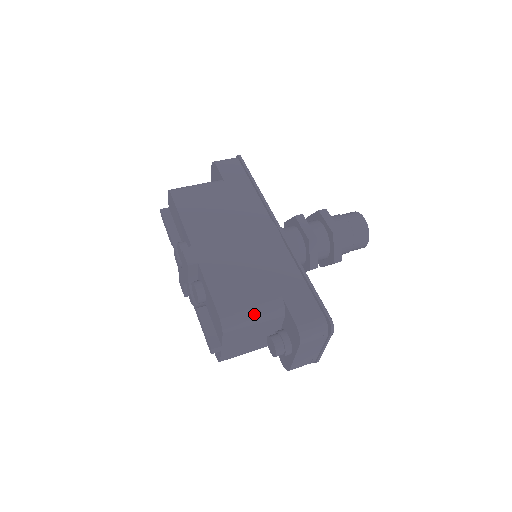
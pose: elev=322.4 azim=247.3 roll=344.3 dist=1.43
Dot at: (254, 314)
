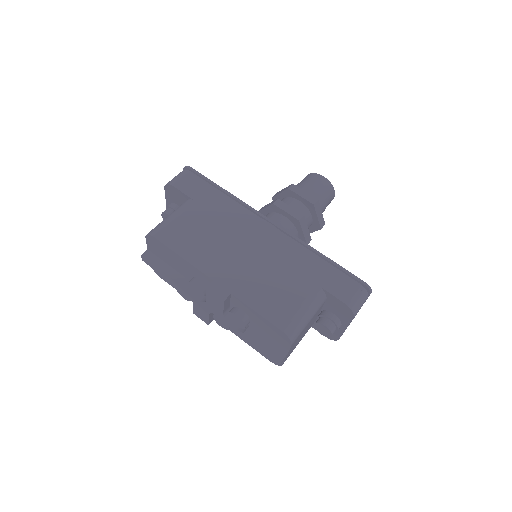
Dot at: (307, 313)
